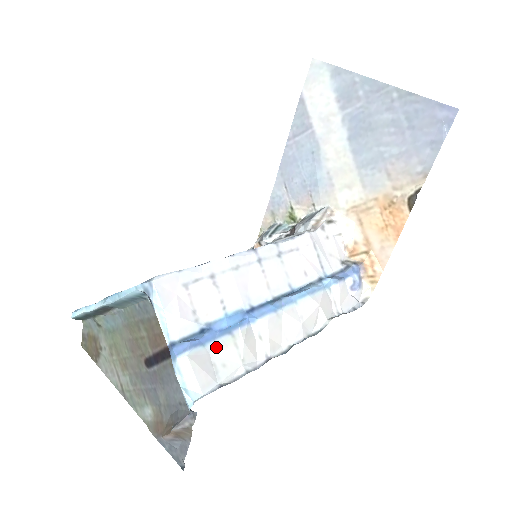
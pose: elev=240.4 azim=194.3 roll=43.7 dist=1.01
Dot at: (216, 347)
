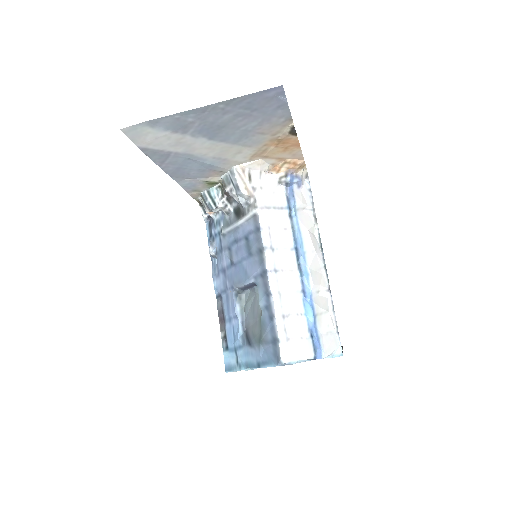
Dot at: (320, 329)
